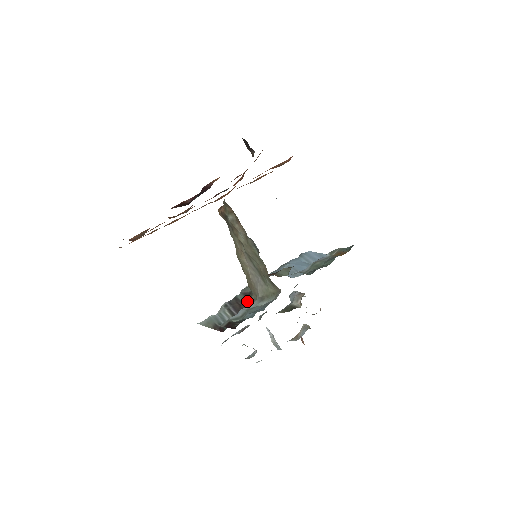
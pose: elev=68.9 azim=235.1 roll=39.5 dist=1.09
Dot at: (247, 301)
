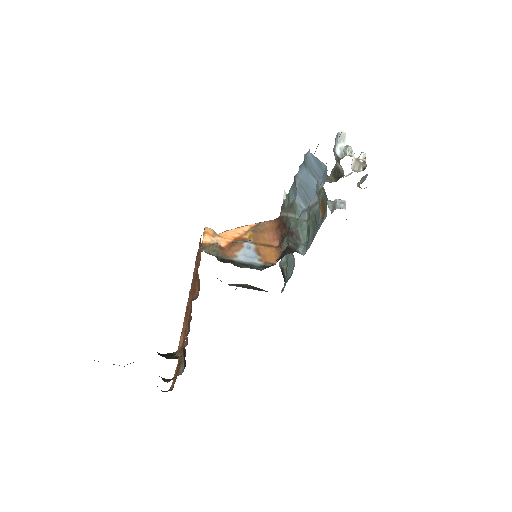
Dot at: occluded
